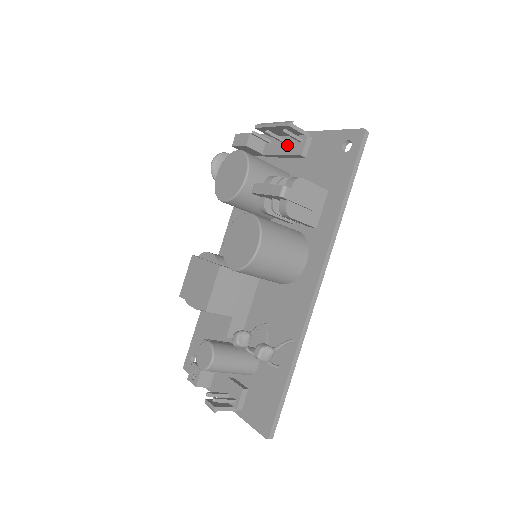
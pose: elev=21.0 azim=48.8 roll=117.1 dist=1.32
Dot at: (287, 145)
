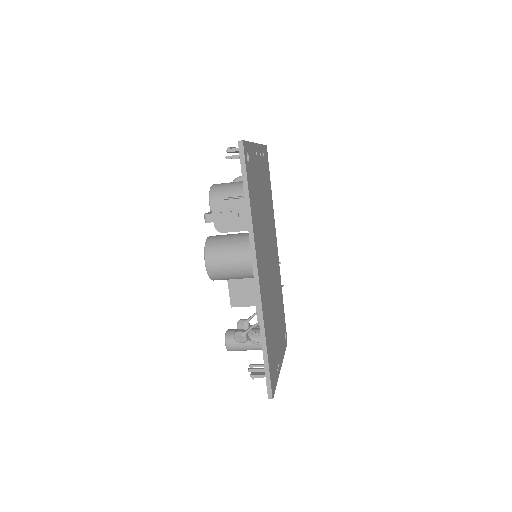
Dot at: occluded
